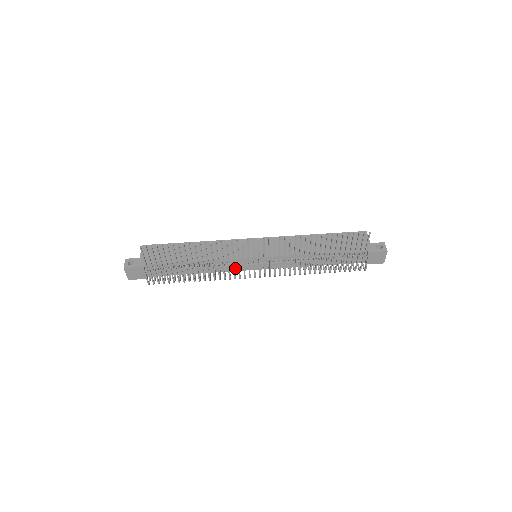
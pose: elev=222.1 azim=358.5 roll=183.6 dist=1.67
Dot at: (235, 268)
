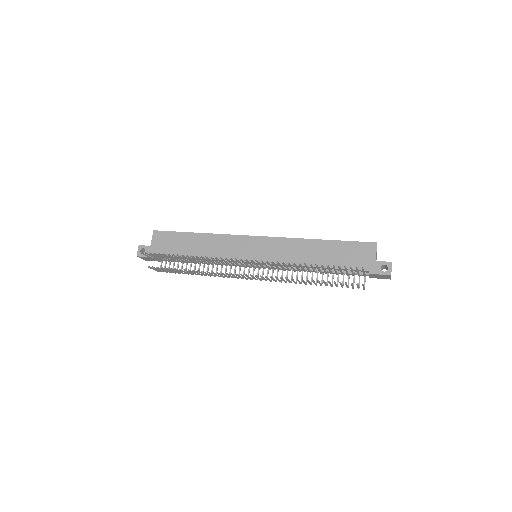
Dot at: occluded
